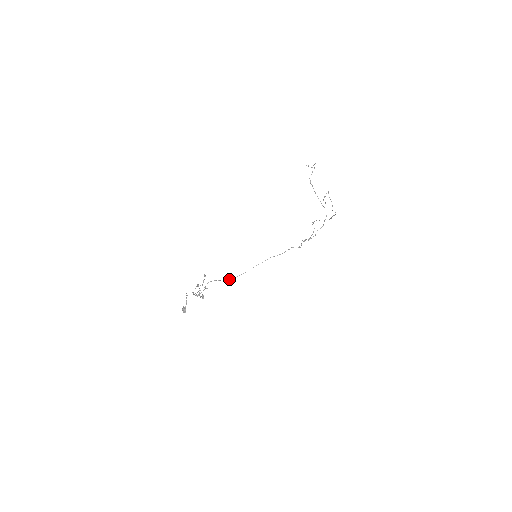
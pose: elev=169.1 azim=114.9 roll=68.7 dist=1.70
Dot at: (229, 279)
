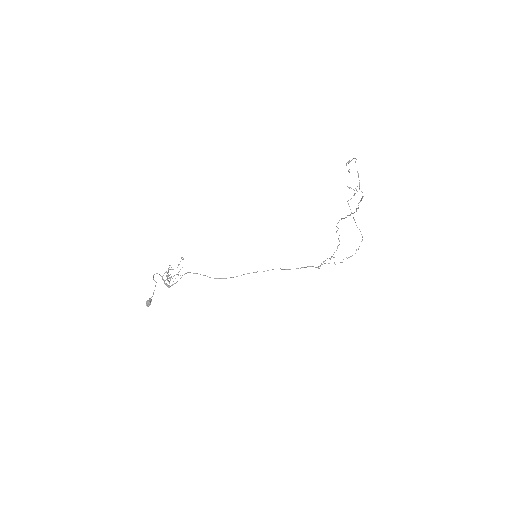
Dot at: occluded
